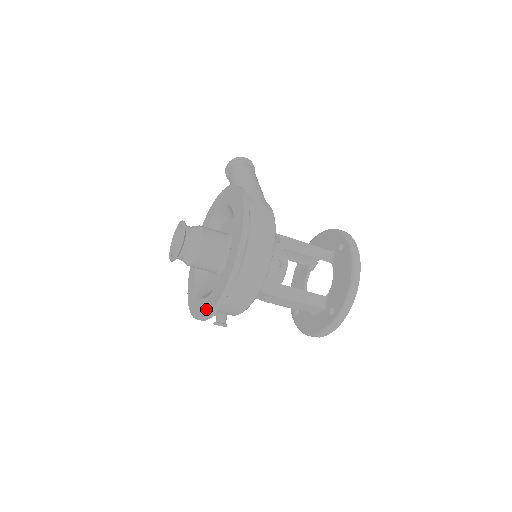
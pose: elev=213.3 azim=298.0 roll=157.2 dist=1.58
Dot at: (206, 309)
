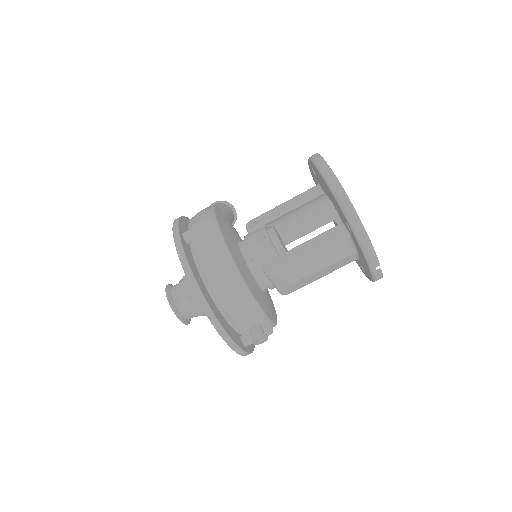
Dot at: occluded
